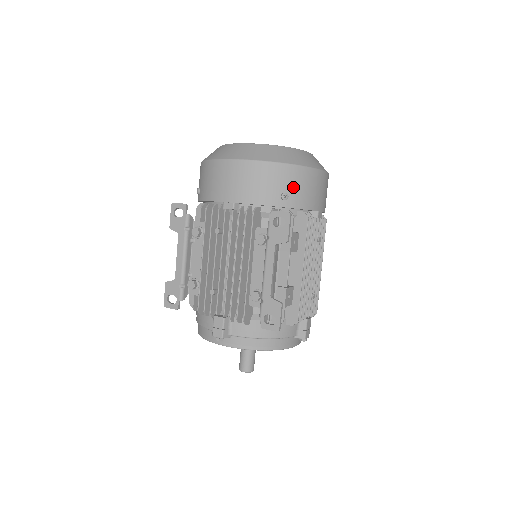
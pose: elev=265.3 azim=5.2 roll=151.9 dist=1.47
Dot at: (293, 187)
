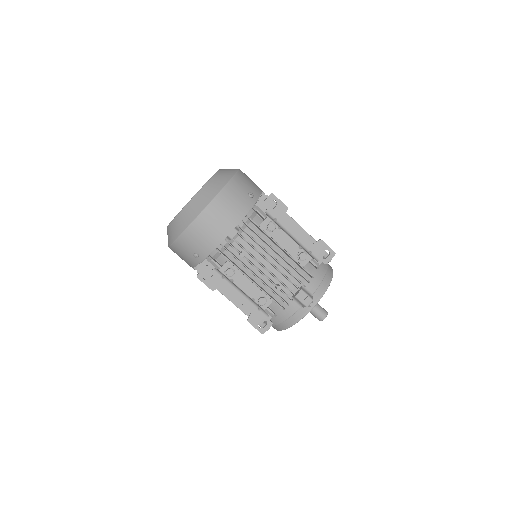
Dot at: (247, 187)
